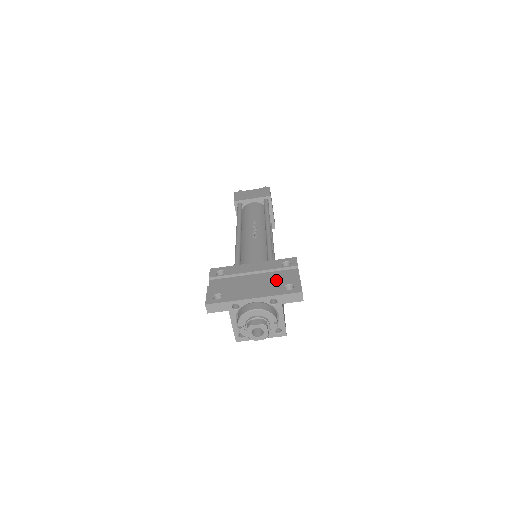
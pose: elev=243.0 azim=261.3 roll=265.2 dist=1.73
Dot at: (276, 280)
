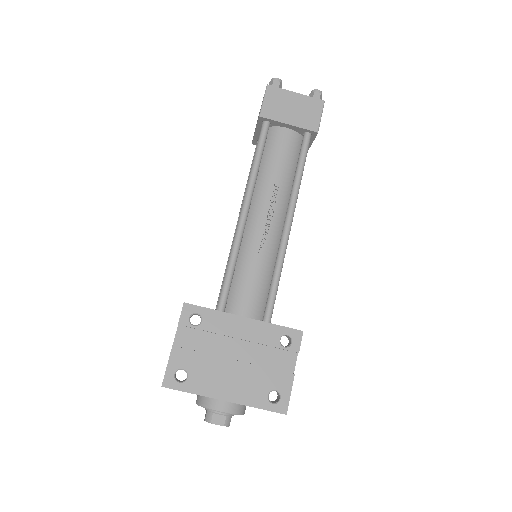
Dot at: (263, 374)
